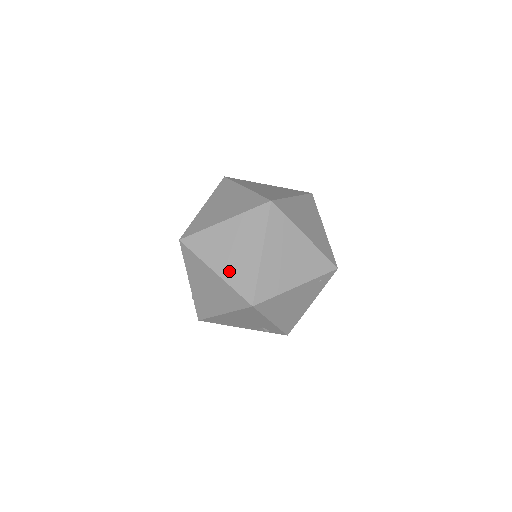
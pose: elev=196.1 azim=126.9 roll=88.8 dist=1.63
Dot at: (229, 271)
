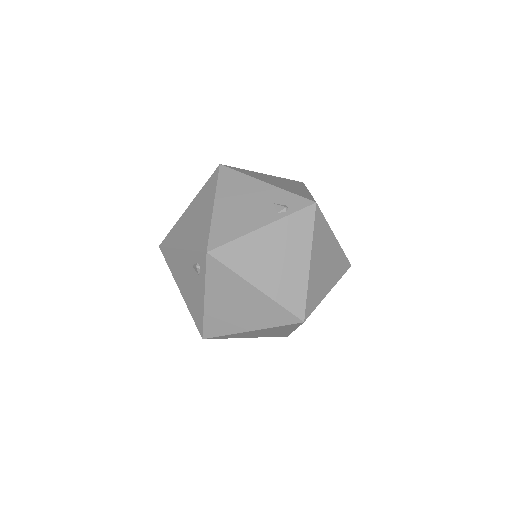
Dot at: occluded
